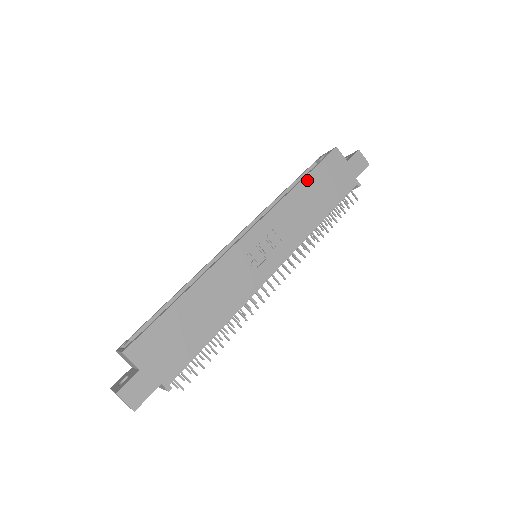
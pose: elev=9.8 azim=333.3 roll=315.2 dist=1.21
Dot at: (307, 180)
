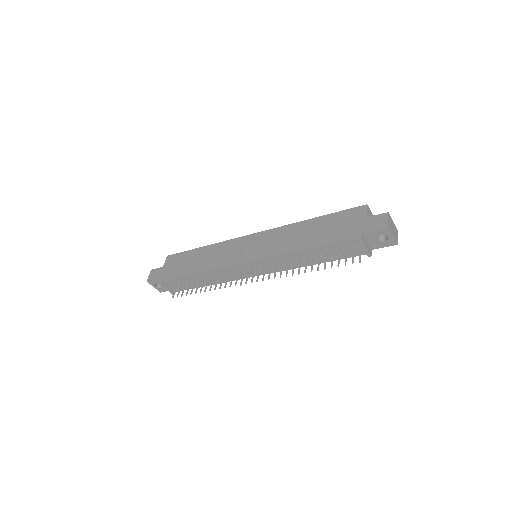
Dot at: (319, 219)
